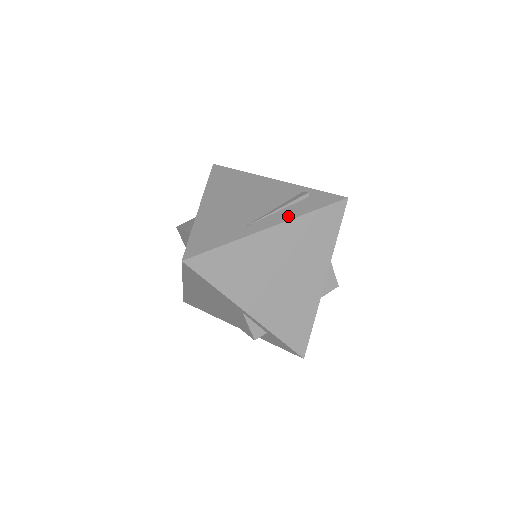
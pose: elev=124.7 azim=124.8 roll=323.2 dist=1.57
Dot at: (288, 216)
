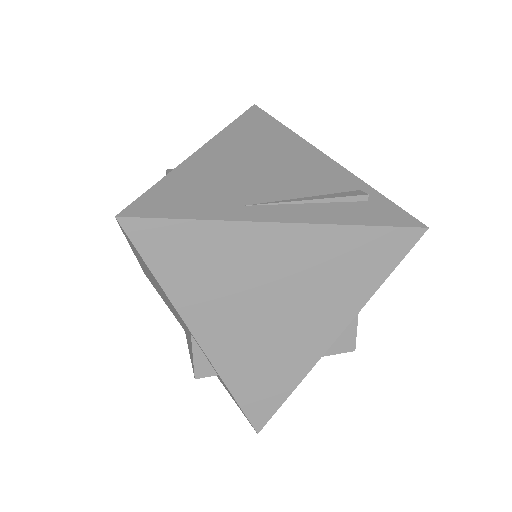
Dot at: (319, 217)
